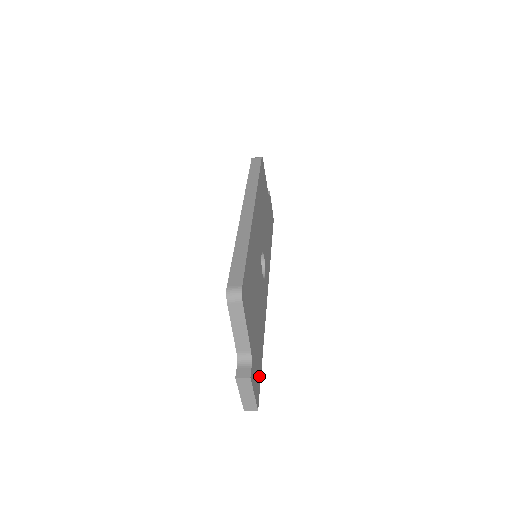
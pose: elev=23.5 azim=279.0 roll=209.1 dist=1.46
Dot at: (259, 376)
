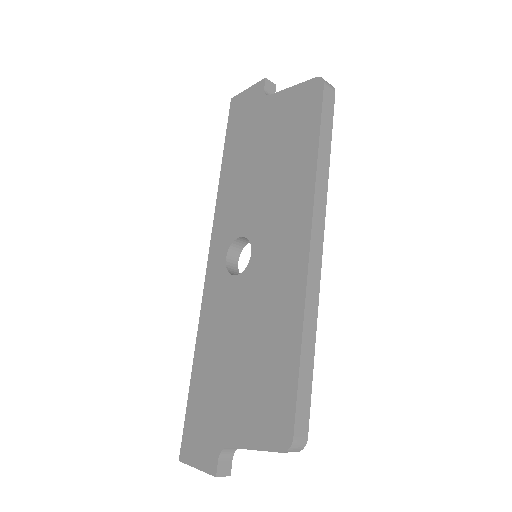
Dot at: occluded
